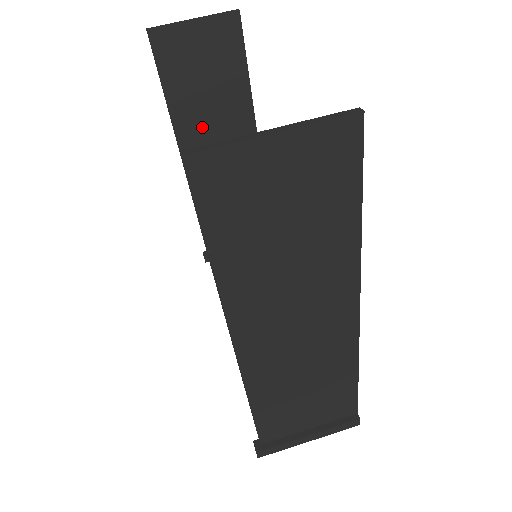
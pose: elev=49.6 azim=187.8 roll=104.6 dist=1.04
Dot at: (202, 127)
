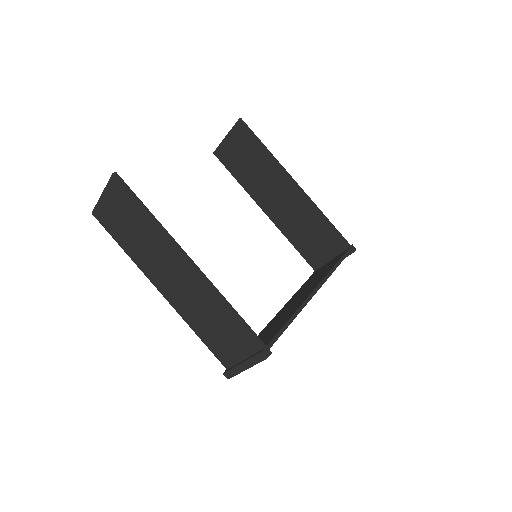
Dot at: (261, 187)
